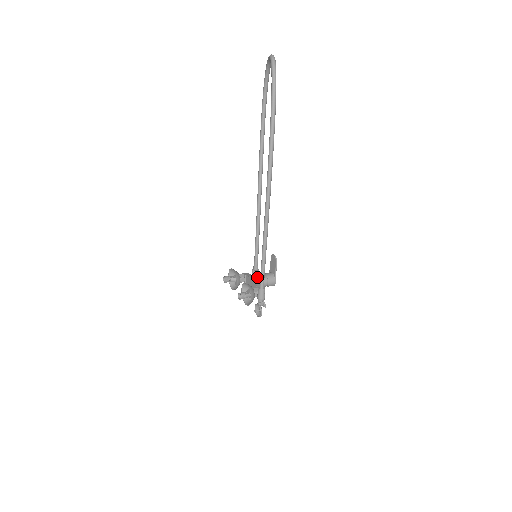
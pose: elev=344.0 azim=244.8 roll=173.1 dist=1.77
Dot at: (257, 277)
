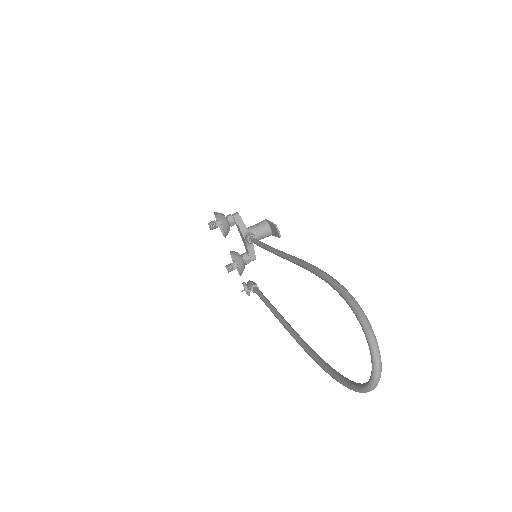
Dot at: occluded
